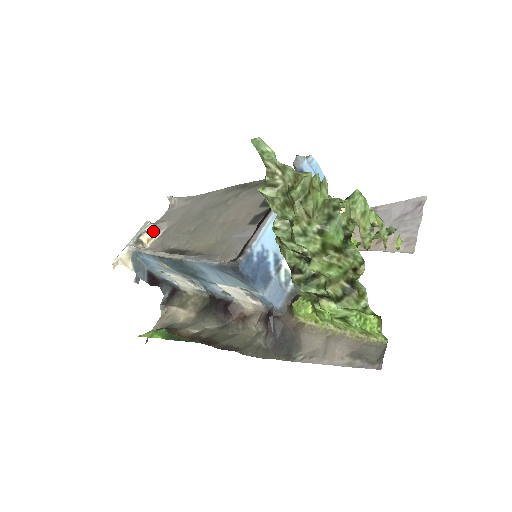
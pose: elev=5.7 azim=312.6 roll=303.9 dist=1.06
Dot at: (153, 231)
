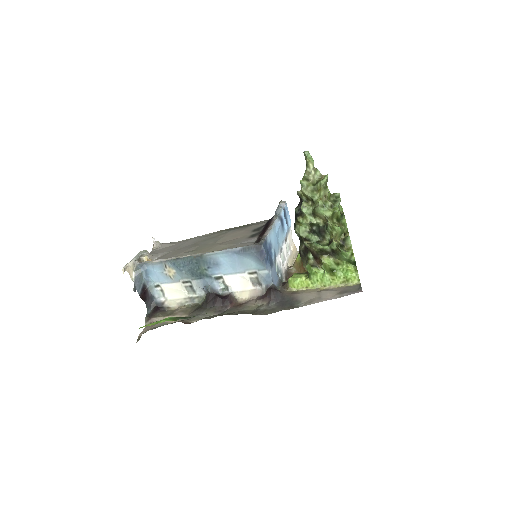
Dot at: (149, 257)
